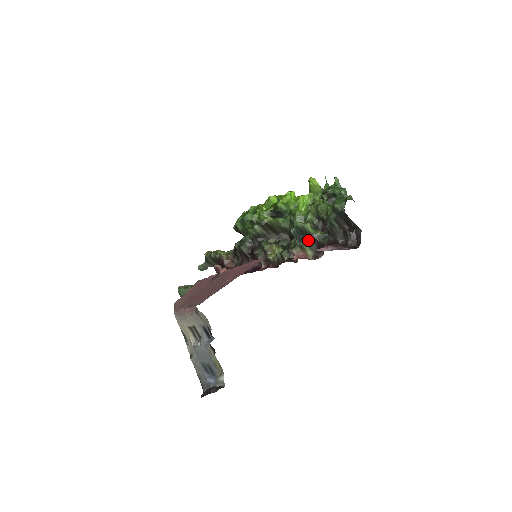
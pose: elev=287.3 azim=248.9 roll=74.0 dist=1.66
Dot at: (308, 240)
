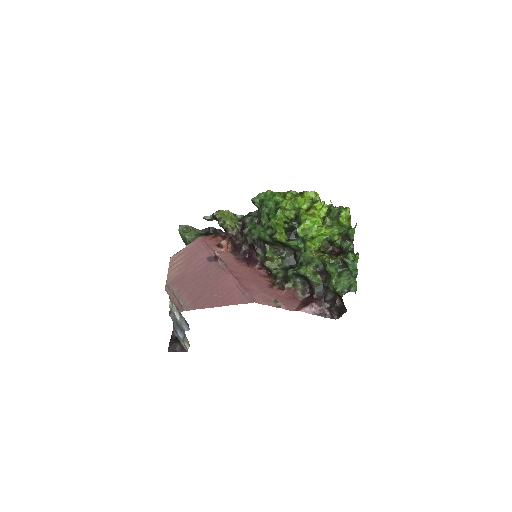
Dot at: (304, 279)
